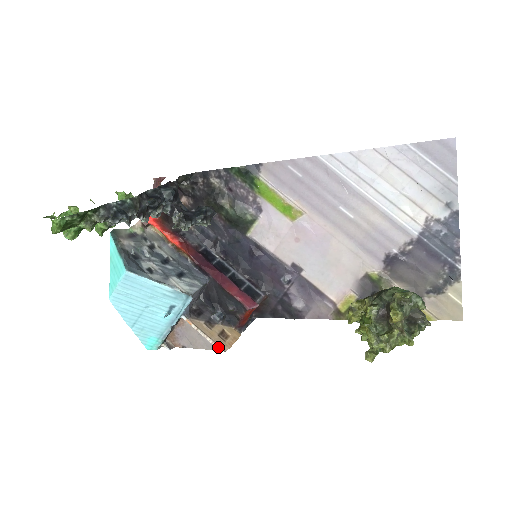
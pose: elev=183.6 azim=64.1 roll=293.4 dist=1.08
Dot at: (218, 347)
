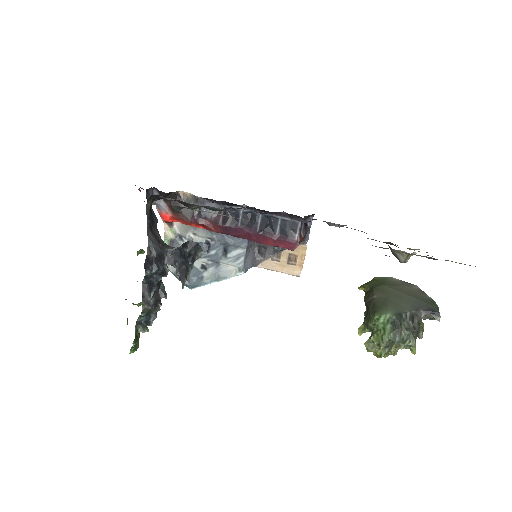
Dot at: (292, 275)
